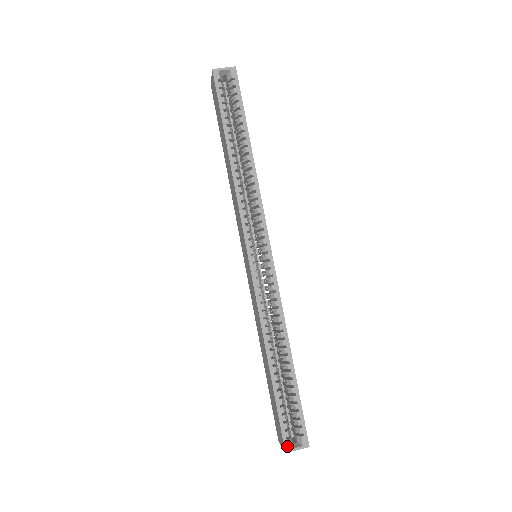
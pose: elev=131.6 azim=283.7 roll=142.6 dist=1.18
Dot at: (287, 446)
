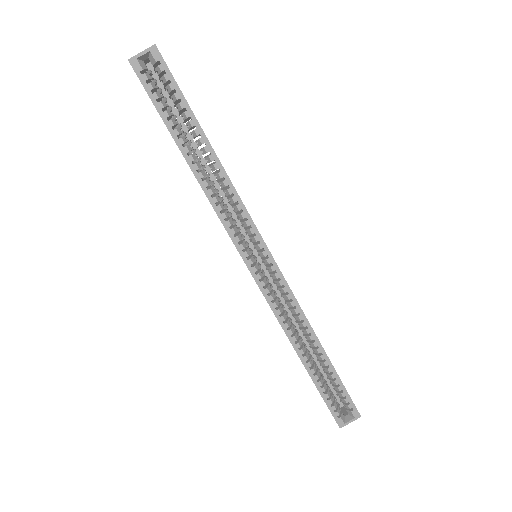
Dot at: (340, 423)
